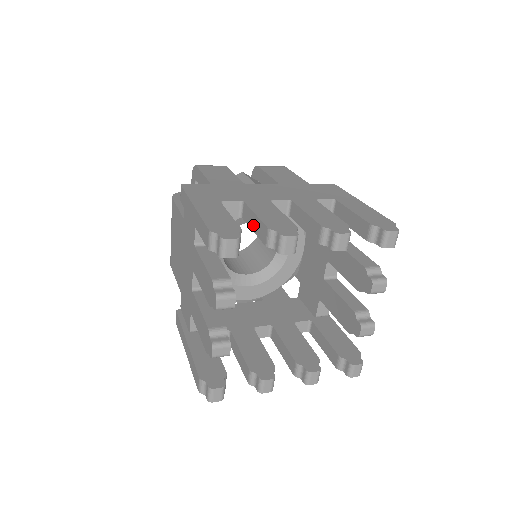
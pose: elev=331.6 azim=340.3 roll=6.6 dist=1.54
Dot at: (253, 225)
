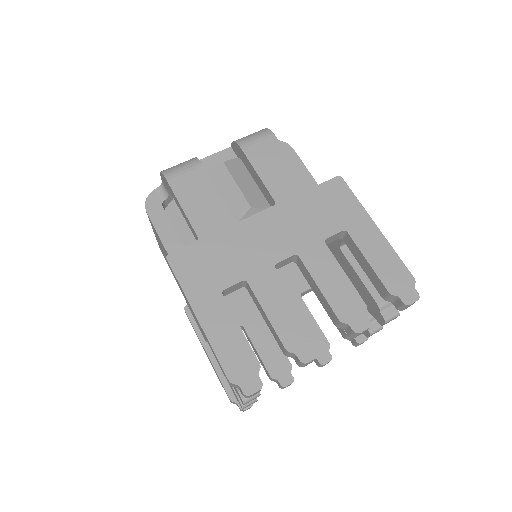
Dot at: (264, 318)
